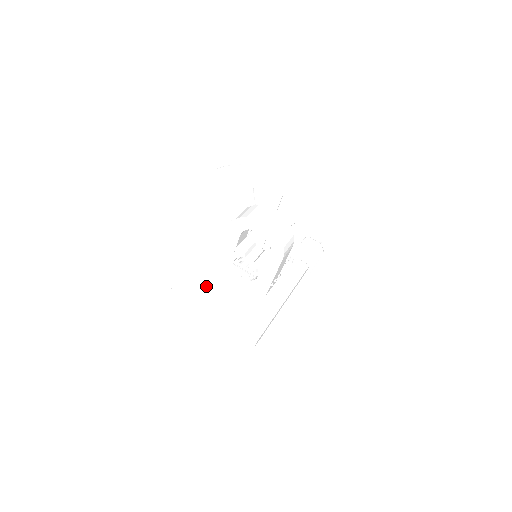
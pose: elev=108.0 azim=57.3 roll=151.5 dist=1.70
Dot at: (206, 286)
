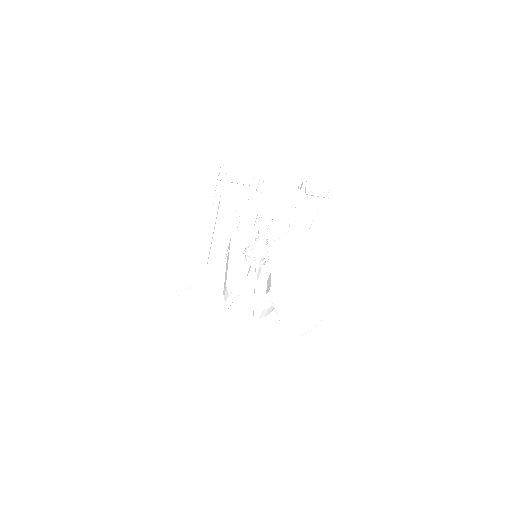
Dot at: occluded
